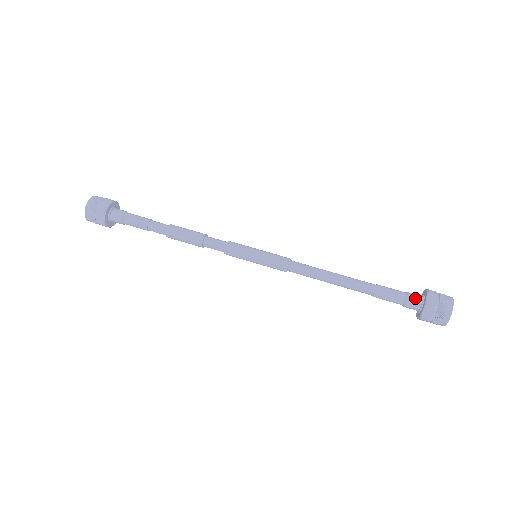
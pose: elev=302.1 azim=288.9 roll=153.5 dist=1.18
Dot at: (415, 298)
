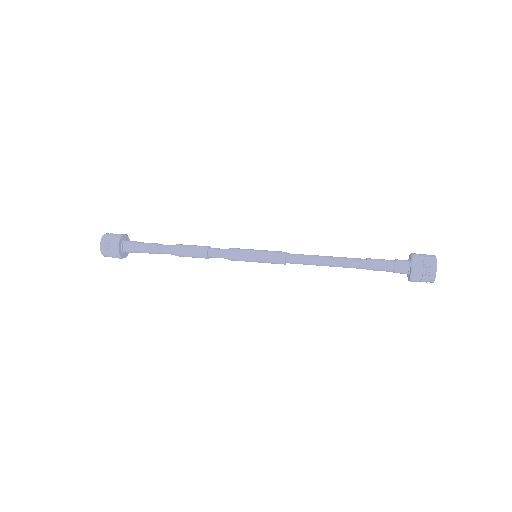
Dot at: (402, 260)
